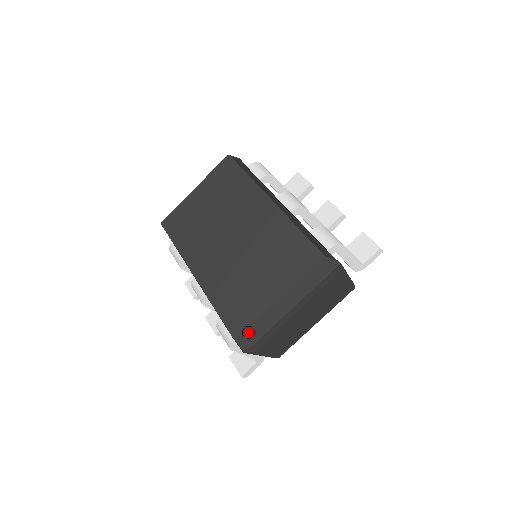
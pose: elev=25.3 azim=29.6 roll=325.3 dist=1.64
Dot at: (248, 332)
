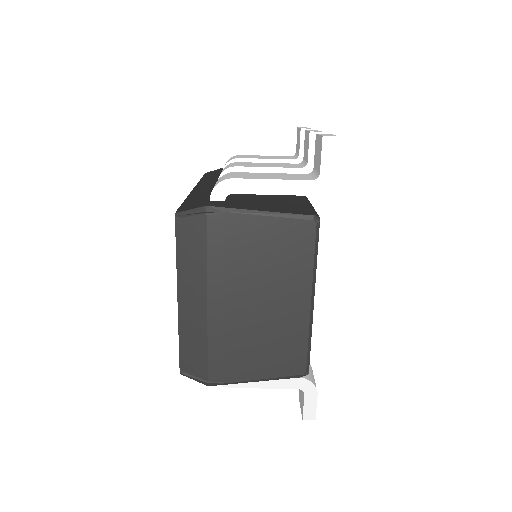
Dot at: (184, 357)
